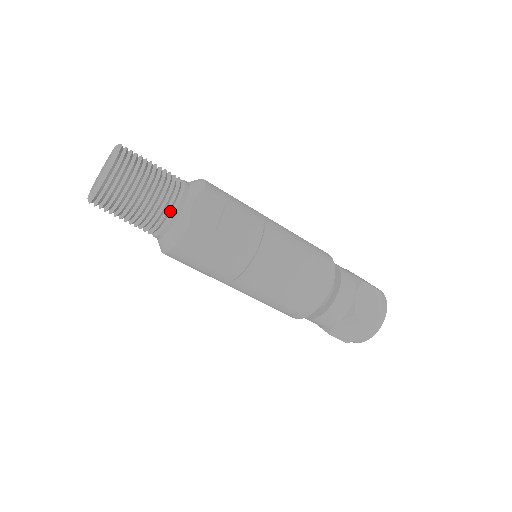
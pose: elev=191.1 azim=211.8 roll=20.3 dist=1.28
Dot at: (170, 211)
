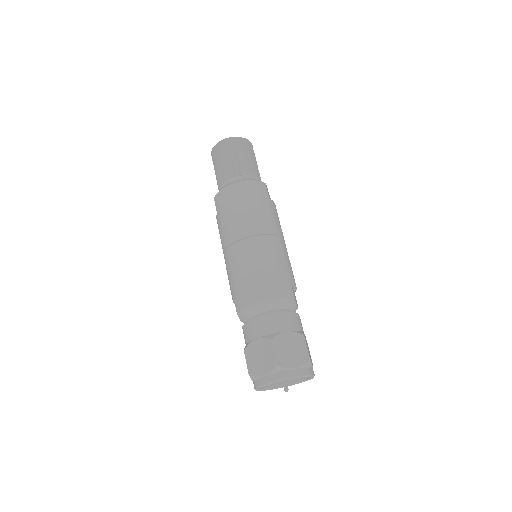
Dot at: (255, 177)
